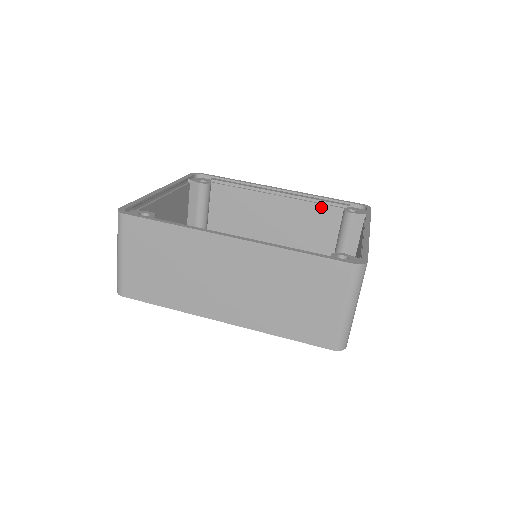
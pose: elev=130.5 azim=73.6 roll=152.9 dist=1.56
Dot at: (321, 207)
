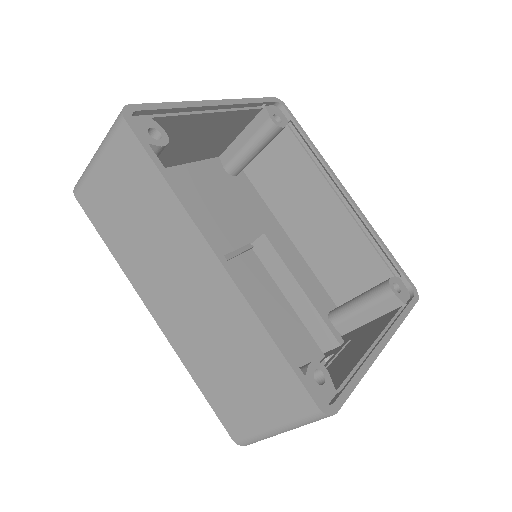
Dot at: (372, 251)
